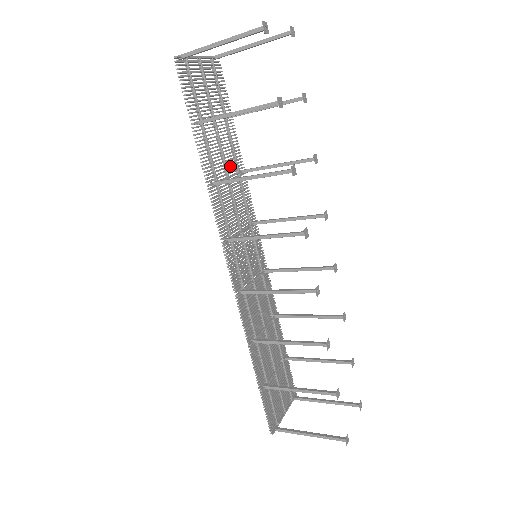
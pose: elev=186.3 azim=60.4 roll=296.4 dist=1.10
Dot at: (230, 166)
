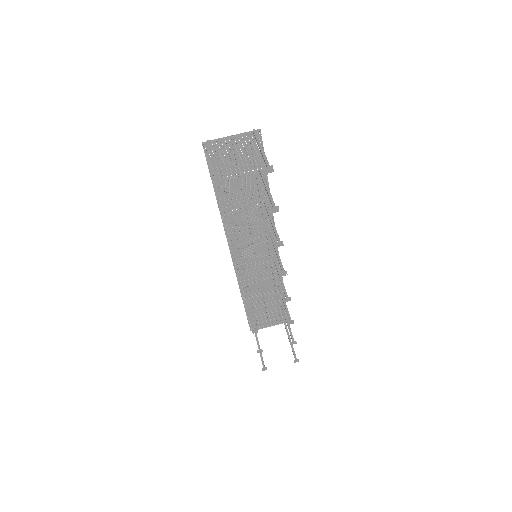
Dot at: (251, 202)
